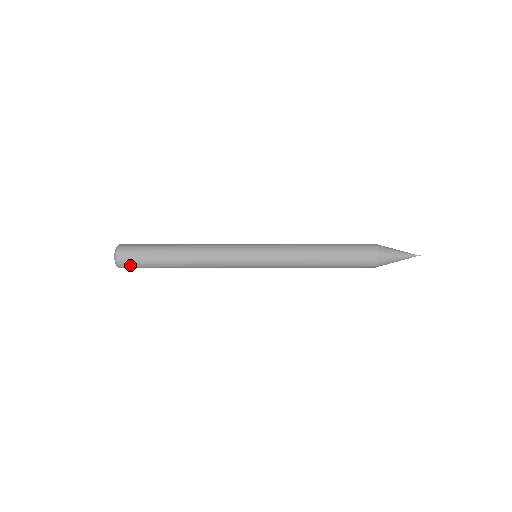
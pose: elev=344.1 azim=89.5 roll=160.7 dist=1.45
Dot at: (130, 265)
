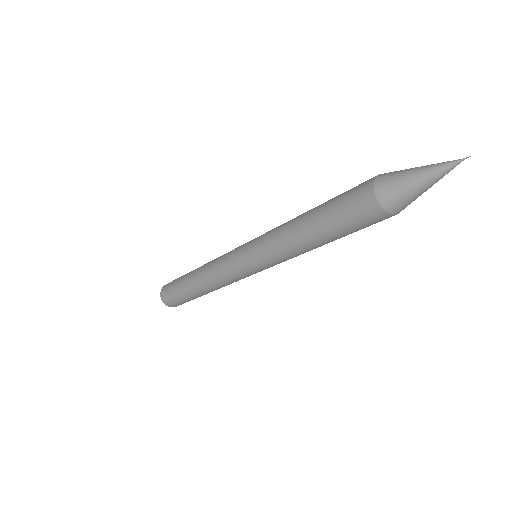
Dot at: (174, 304)
